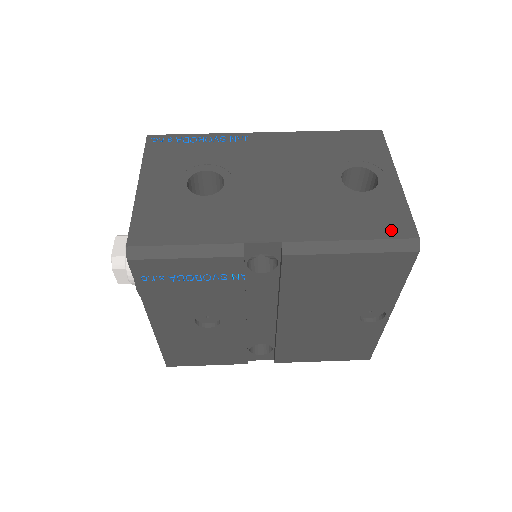
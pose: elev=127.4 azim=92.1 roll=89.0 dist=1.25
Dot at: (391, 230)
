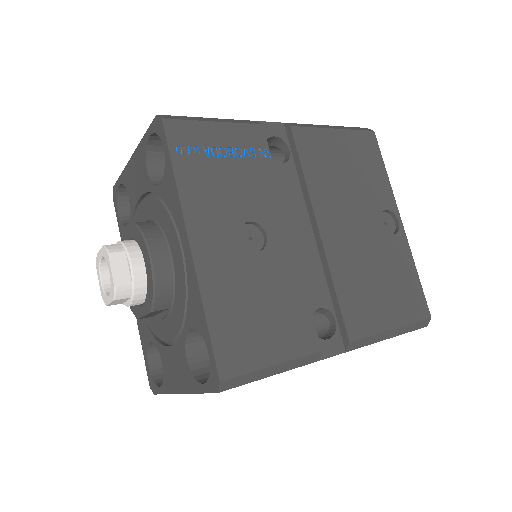
Dot at: occluded
